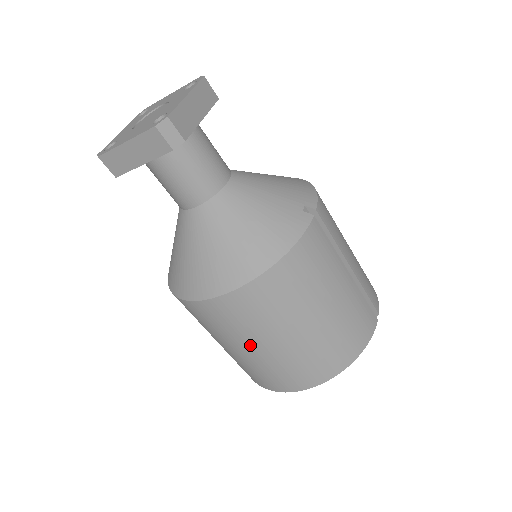
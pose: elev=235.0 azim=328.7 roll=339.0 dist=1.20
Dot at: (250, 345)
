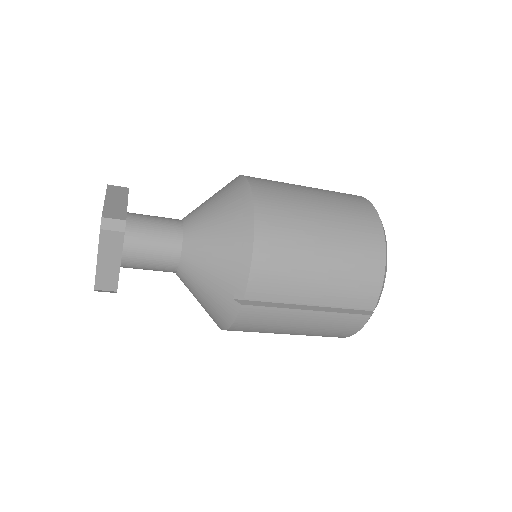
Dot at: occluded
